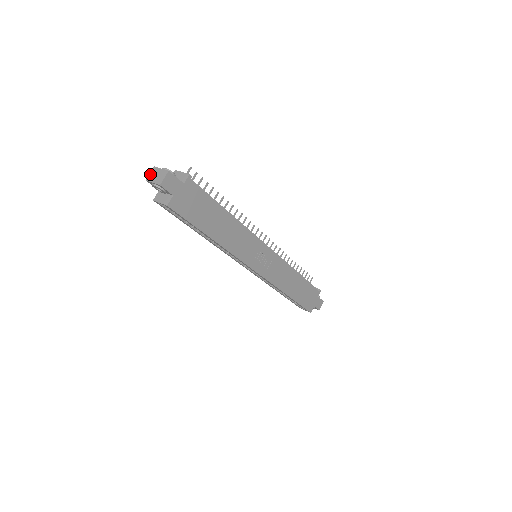
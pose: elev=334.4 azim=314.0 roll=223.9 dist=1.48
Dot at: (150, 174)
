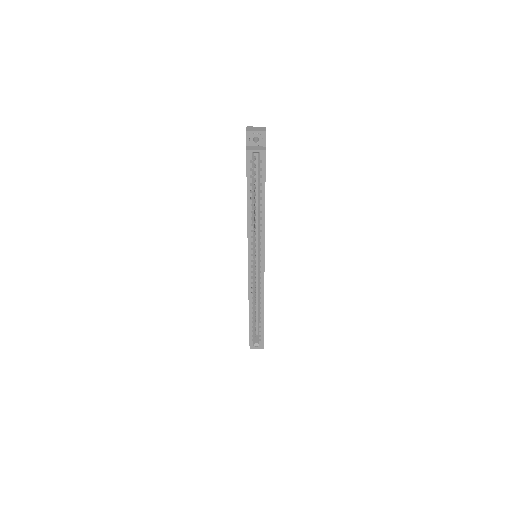
Dot at: (248, 129)
